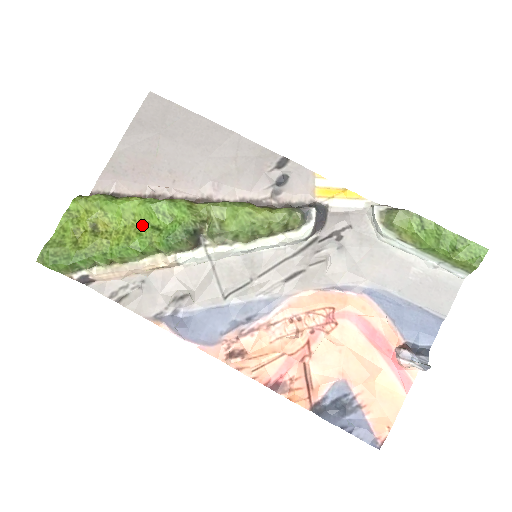
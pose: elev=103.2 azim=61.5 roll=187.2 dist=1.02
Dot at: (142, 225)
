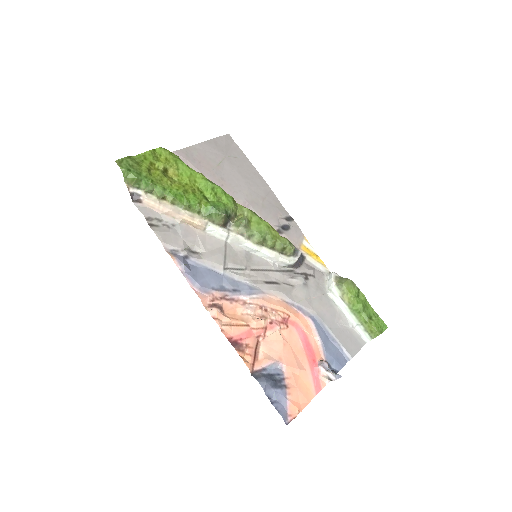
Dot at: (198, 191)
